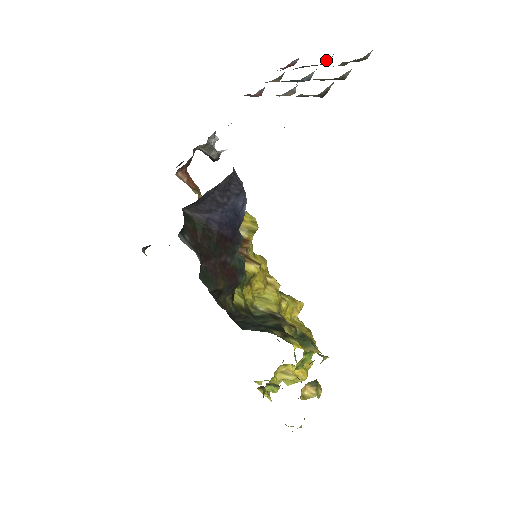
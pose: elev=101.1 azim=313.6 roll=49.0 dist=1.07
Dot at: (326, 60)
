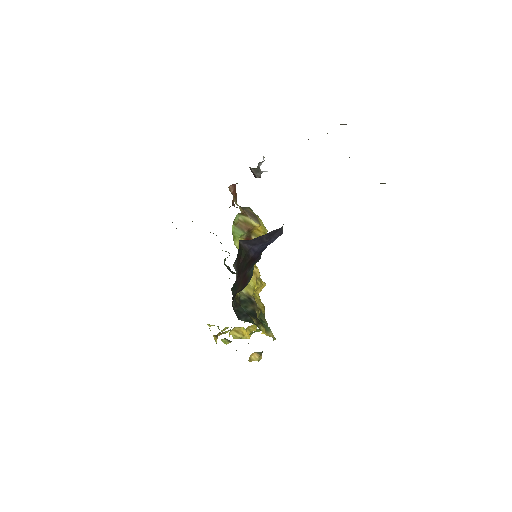
Dot at: occluded
